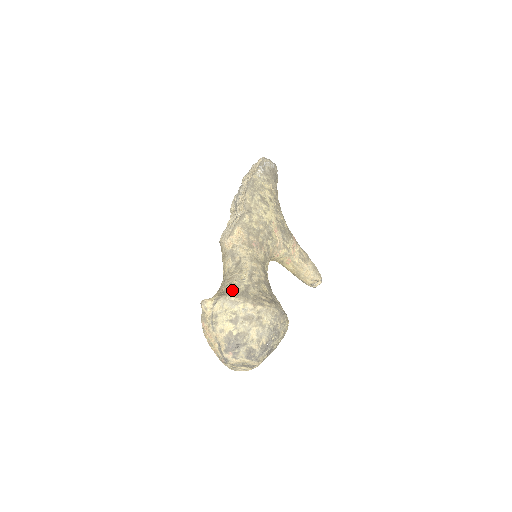
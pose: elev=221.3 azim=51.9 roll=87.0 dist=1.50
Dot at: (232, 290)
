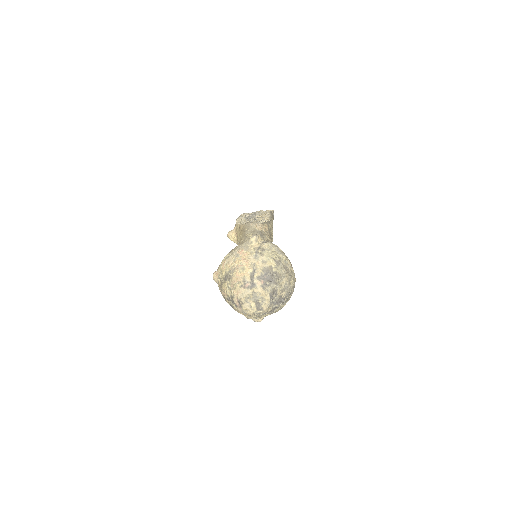
Dot at: occluded
